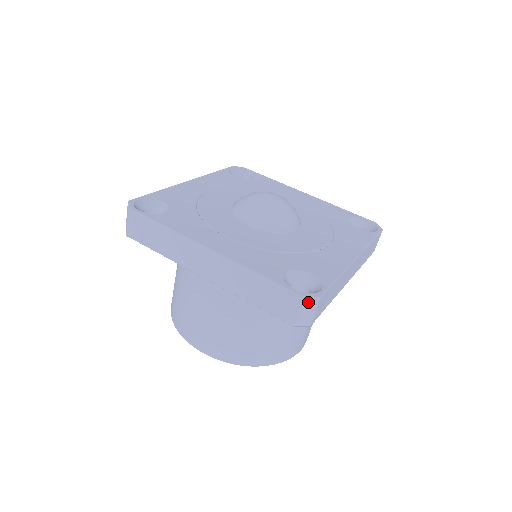
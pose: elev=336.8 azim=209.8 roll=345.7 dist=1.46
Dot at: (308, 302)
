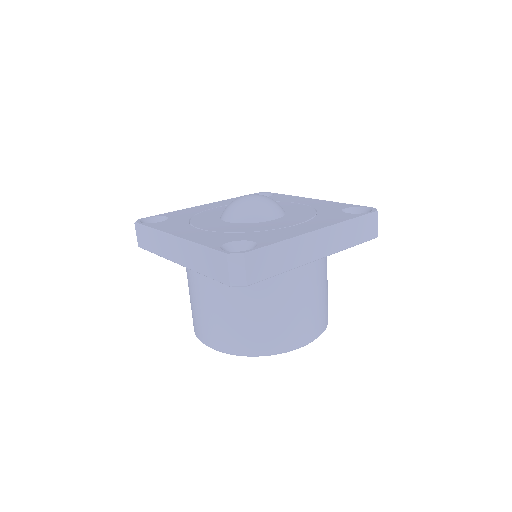
Dot at: (234, 259)
